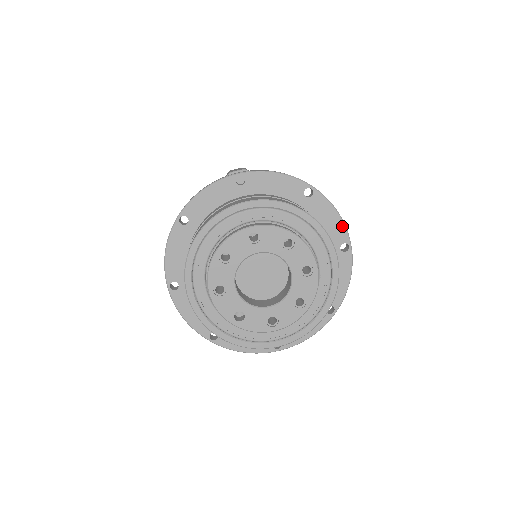
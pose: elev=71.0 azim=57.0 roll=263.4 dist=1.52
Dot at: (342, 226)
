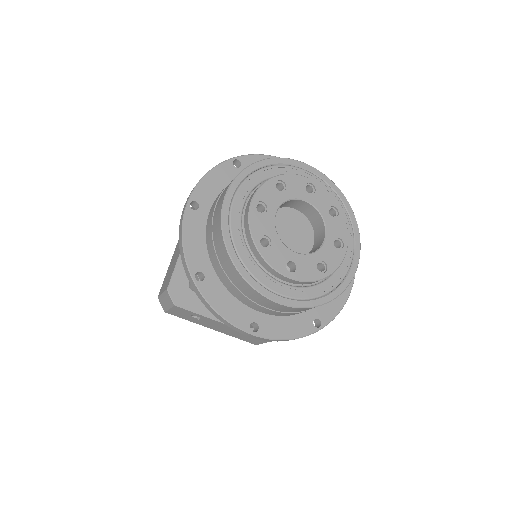
Dot at: occluded
